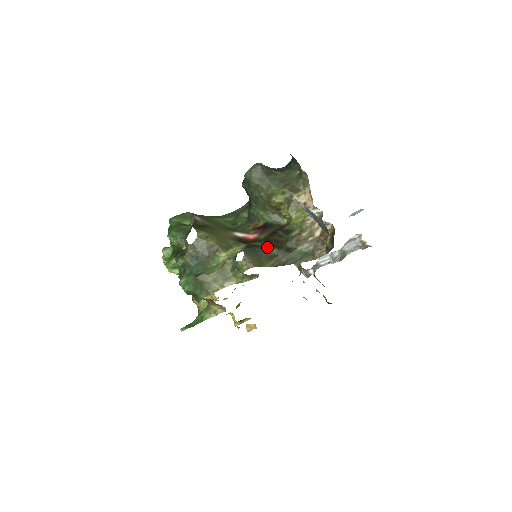
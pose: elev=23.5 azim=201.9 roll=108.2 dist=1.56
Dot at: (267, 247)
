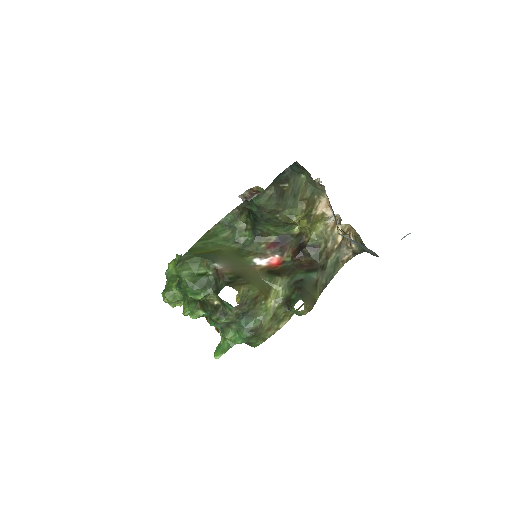
Dot at: (307, 276)
